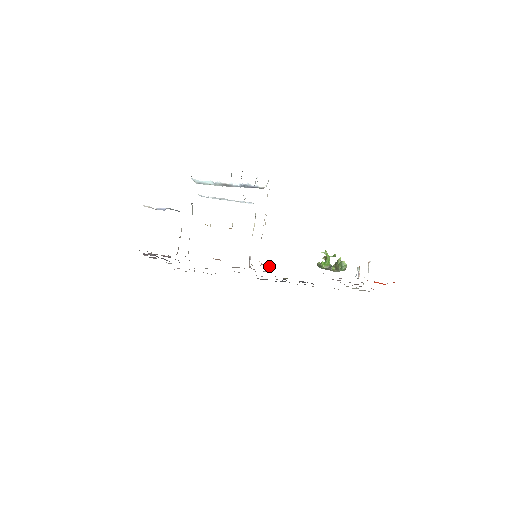
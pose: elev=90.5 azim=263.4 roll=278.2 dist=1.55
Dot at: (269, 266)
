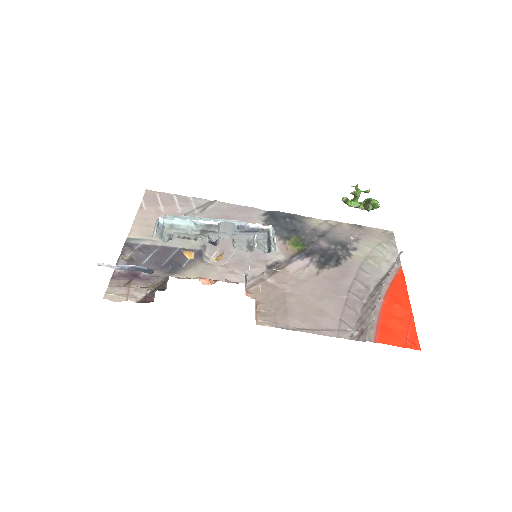
Dot at: (266, 319)
